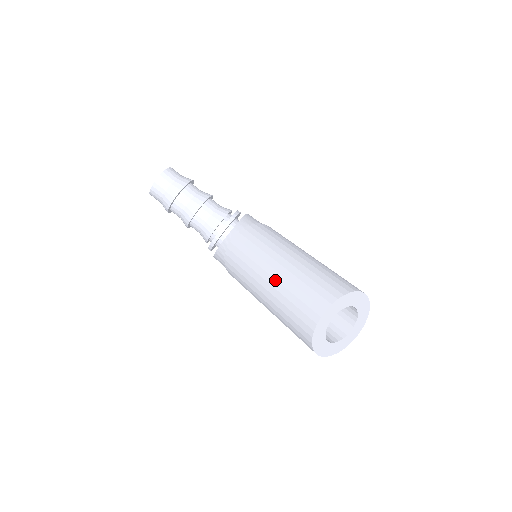
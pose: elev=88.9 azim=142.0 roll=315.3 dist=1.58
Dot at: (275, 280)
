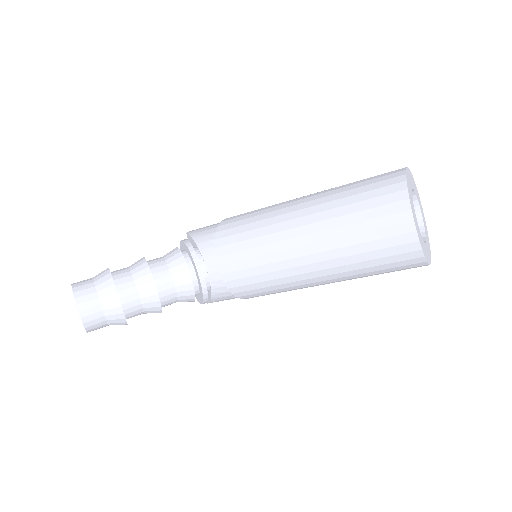
Dot at: (320, 253)
